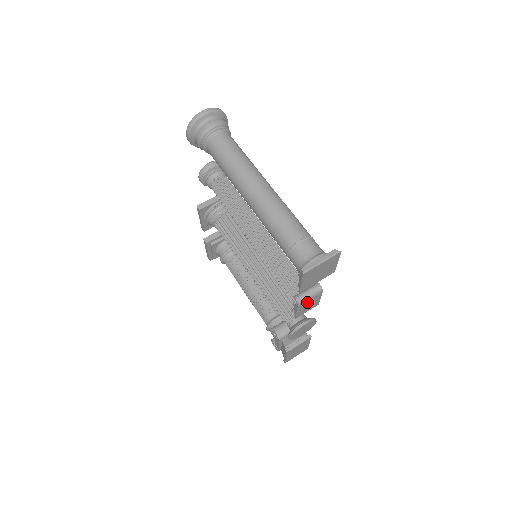
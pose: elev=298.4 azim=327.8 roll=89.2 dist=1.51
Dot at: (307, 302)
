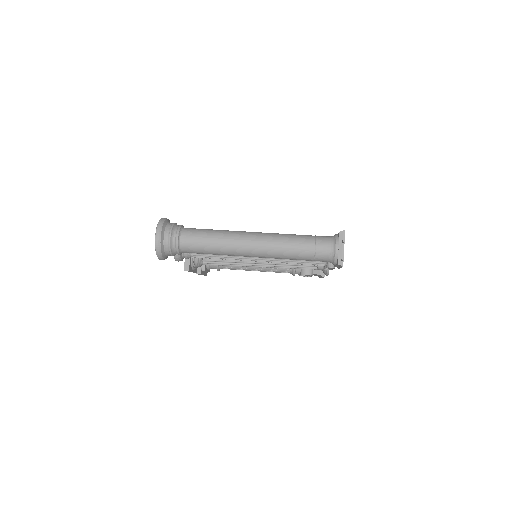
Dot at: occluded
